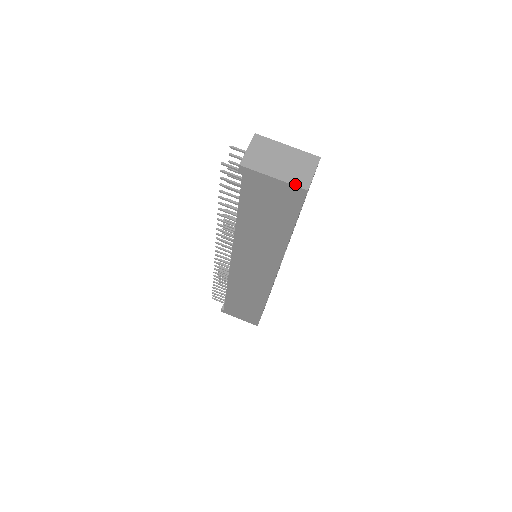
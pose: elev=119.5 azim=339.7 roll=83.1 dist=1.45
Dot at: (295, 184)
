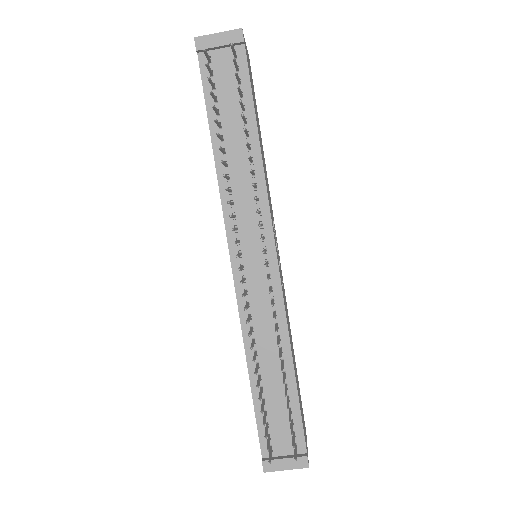
Dot at: occluded
